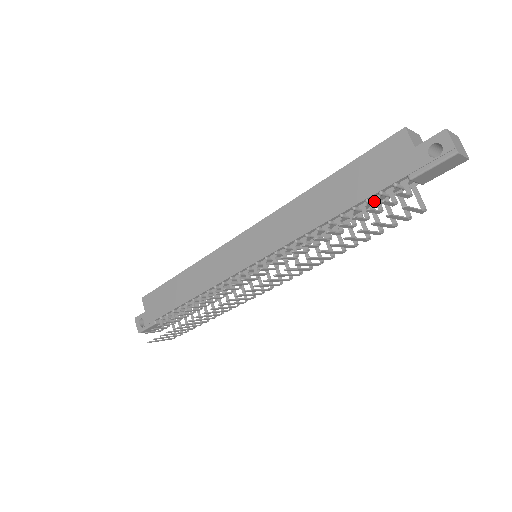
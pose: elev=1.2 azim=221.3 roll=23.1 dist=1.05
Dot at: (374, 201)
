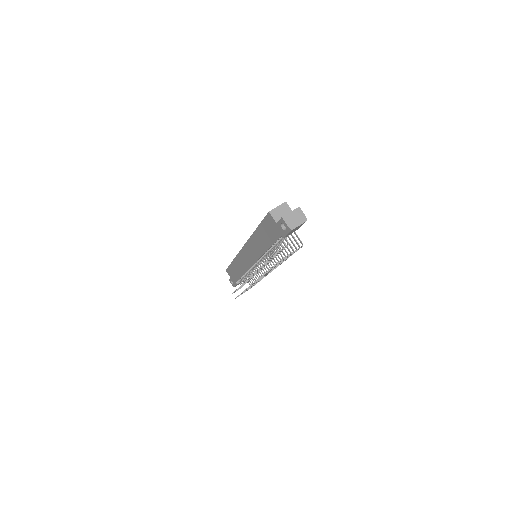
Dot at: occluded
